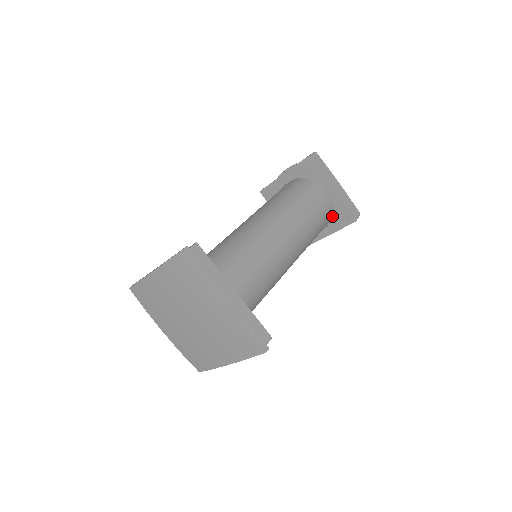
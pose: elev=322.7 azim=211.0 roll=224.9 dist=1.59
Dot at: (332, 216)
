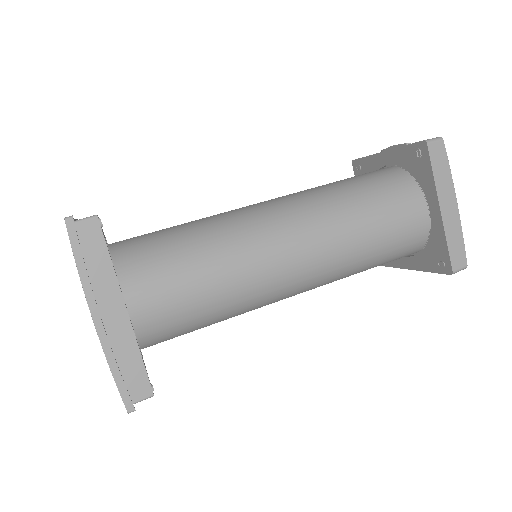
Dot at: occluded
